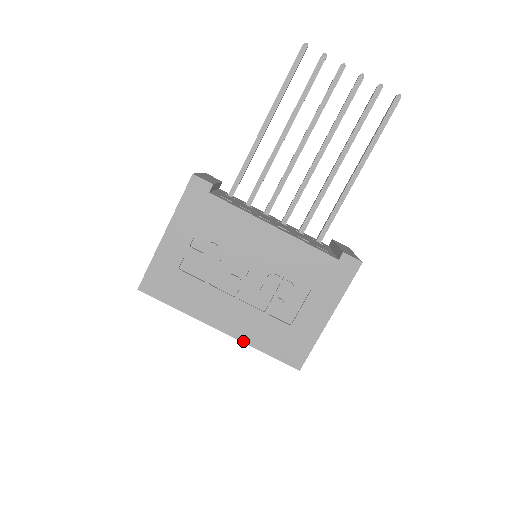
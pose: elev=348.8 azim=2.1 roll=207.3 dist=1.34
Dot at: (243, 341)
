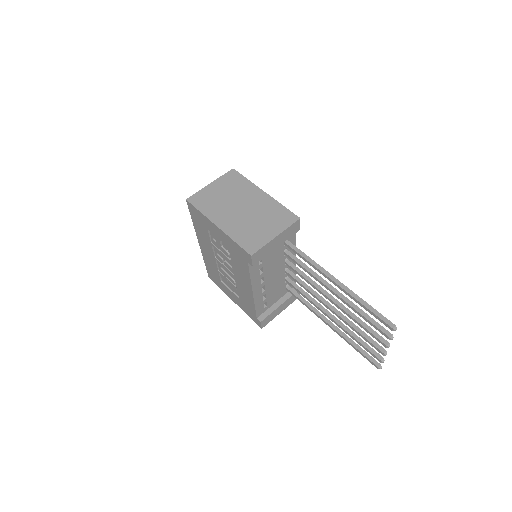
Dot at: (202, 254)
